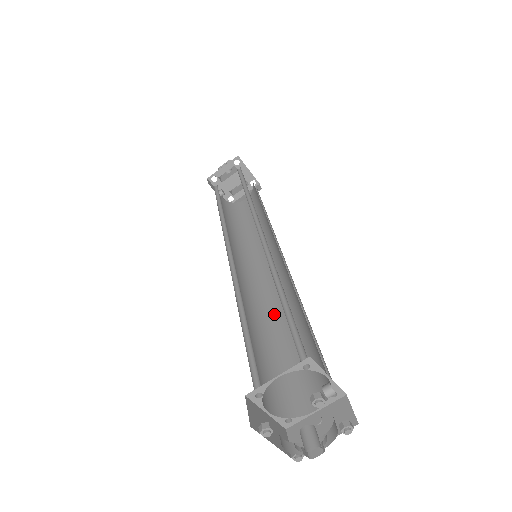
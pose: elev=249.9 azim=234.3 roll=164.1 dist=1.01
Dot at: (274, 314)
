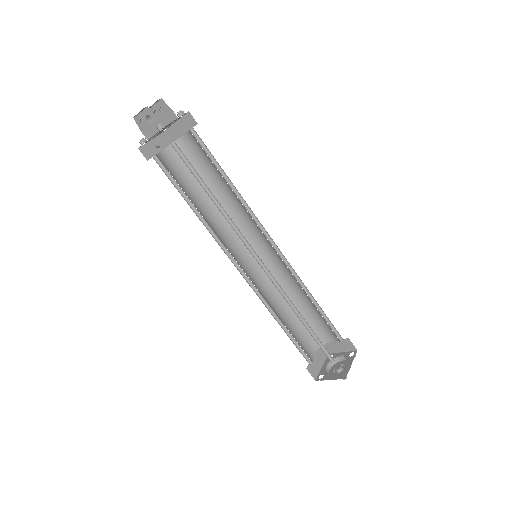
Dot at: (286, 284)
